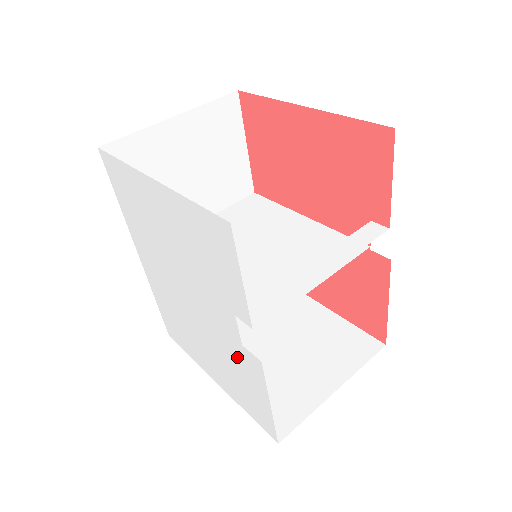
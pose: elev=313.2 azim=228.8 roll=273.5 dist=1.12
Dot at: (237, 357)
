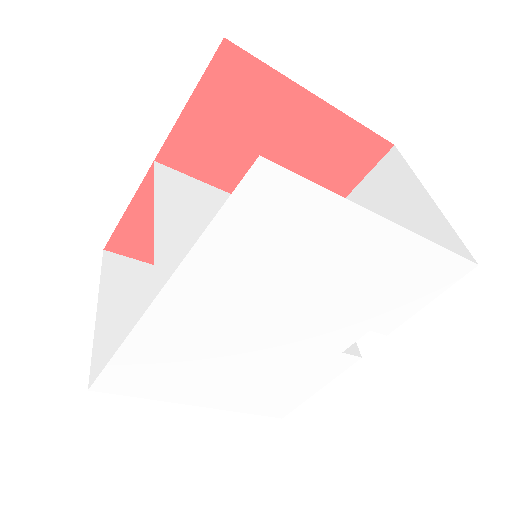
Dot at: (312, 365)
